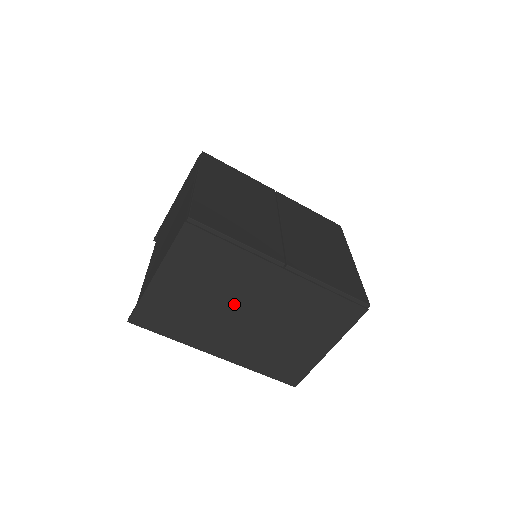
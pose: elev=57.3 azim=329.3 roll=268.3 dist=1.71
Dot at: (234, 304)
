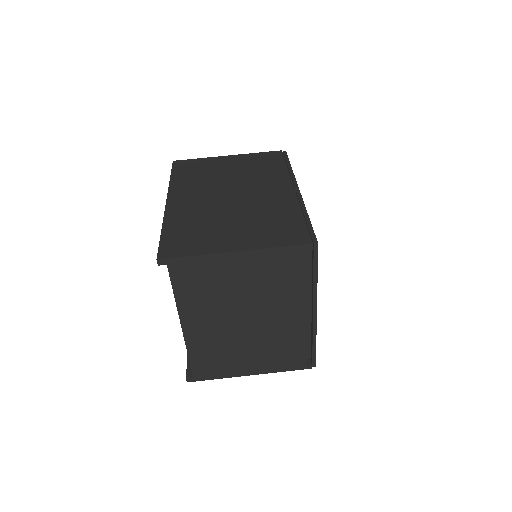
Dot at: (236, 186)
